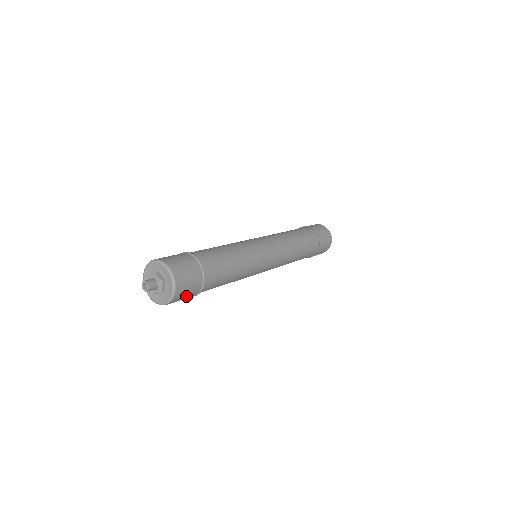
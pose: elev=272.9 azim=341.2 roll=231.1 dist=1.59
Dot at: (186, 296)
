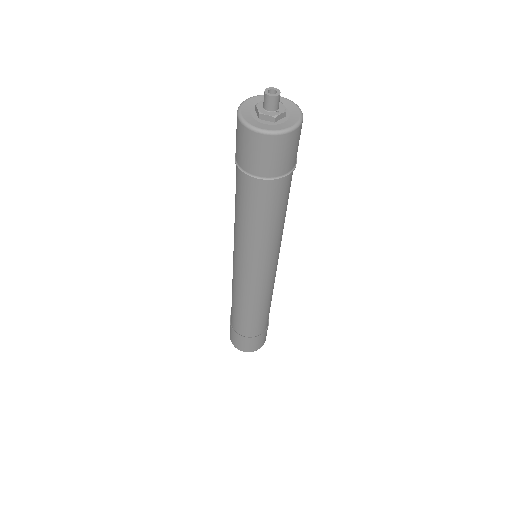
Dot at: (296, 148)
